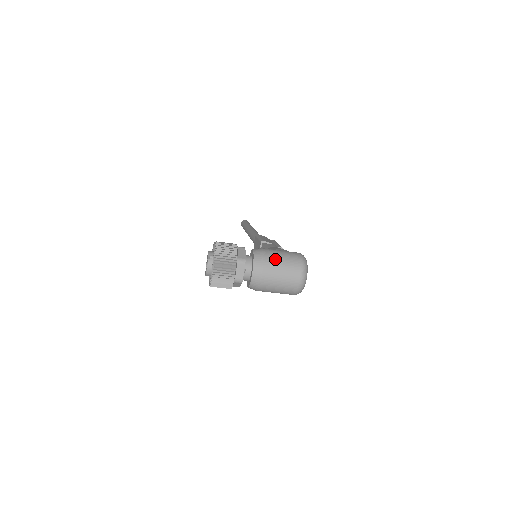
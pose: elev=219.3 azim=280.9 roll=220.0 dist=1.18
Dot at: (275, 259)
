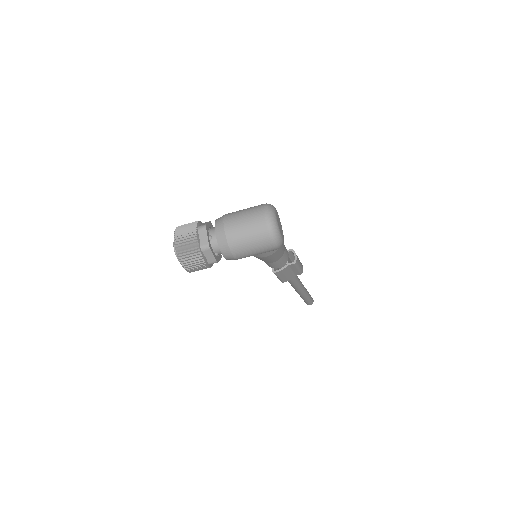
Dot at: (236, 213)
